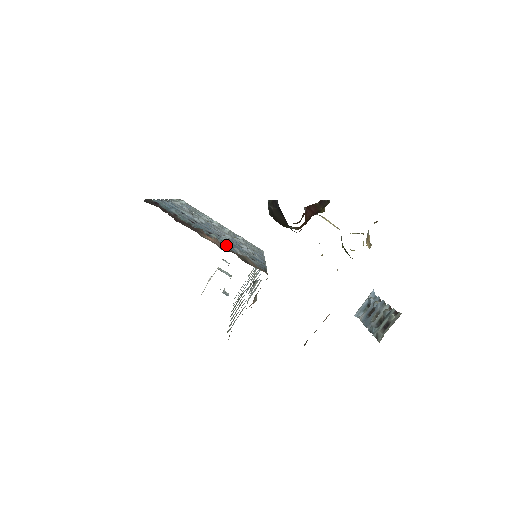
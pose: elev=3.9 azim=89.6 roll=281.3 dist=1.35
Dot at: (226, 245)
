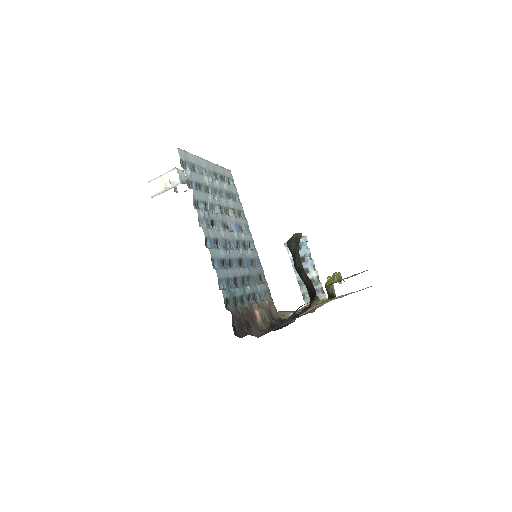
Dot at: (256, 292)
